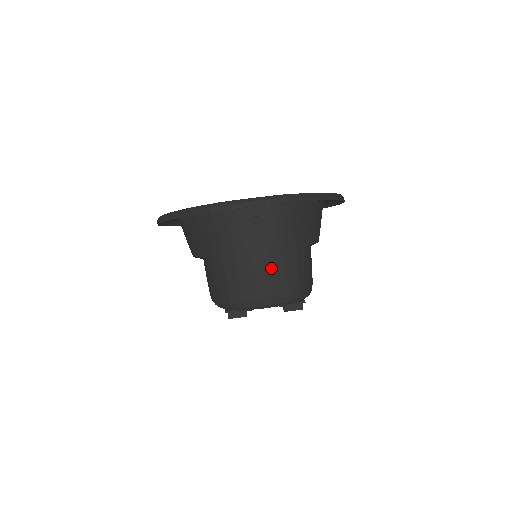
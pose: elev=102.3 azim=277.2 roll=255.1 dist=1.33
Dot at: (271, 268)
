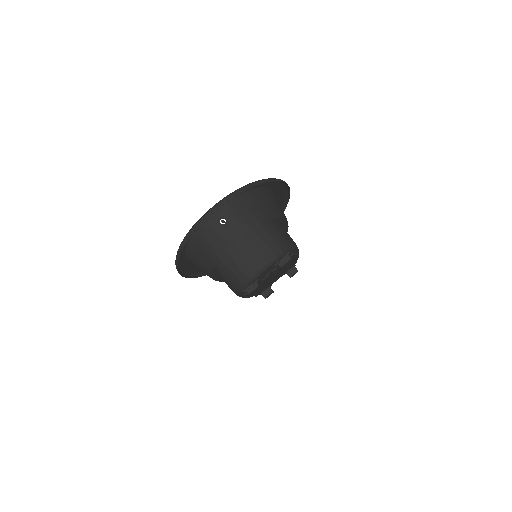
Dot at: (251, 243)
